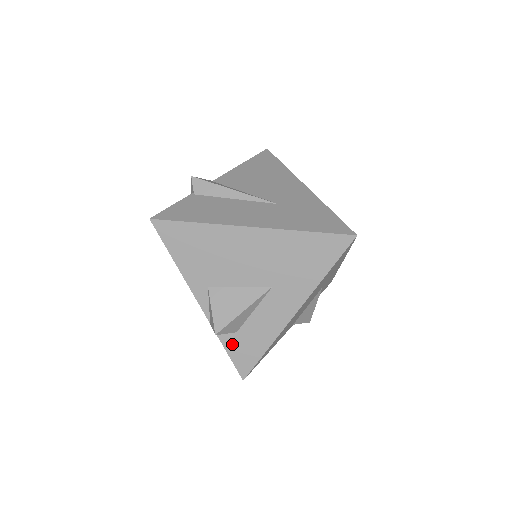
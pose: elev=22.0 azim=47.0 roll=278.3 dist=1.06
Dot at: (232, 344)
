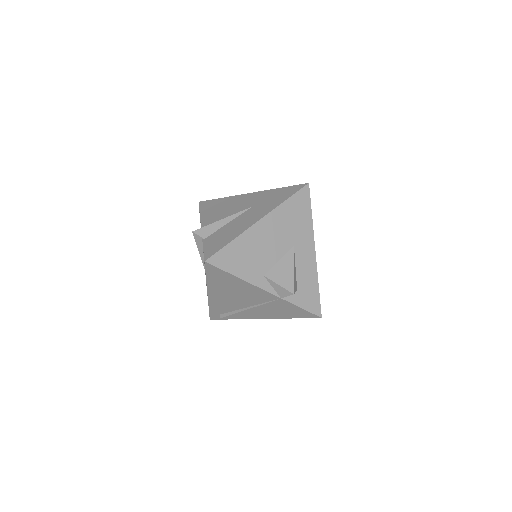
Dot at: (300, 300)
